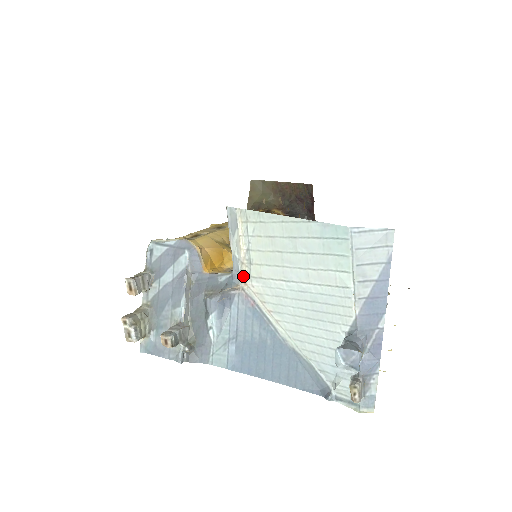
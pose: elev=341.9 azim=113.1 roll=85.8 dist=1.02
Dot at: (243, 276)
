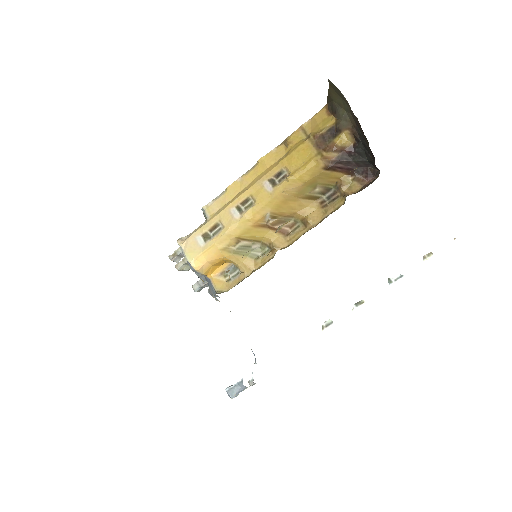
Dot at: occluded
